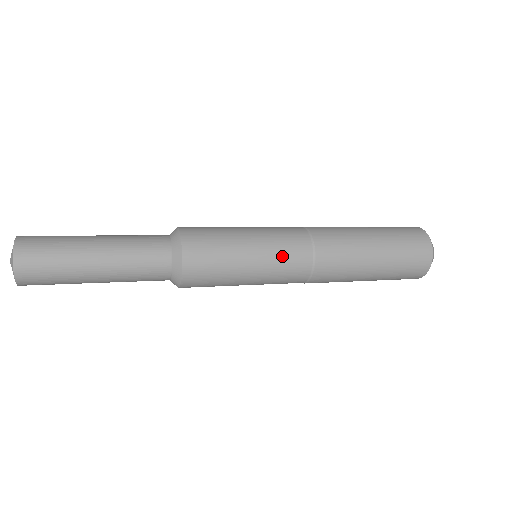
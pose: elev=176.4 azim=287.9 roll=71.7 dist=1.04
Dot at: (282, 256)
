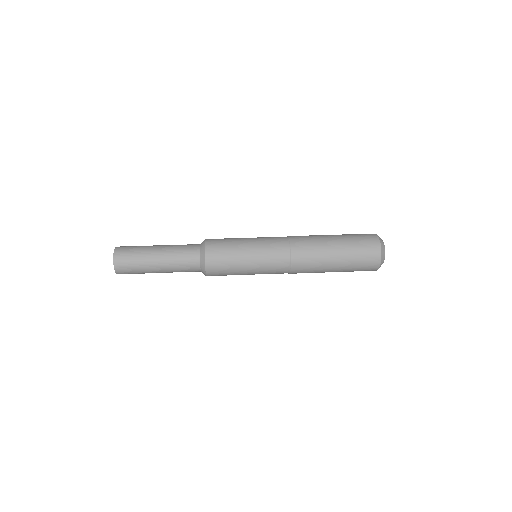
Dot at: (268, 269)
